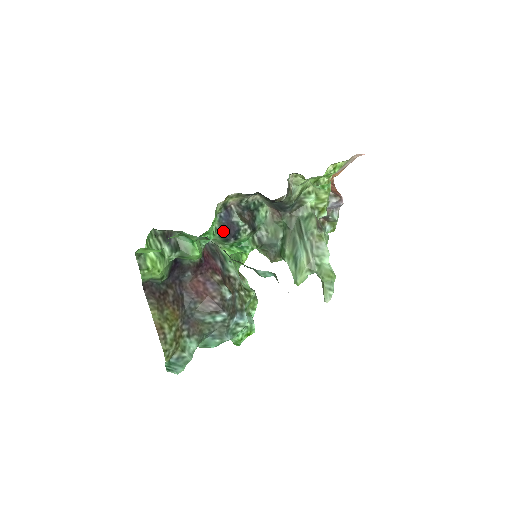
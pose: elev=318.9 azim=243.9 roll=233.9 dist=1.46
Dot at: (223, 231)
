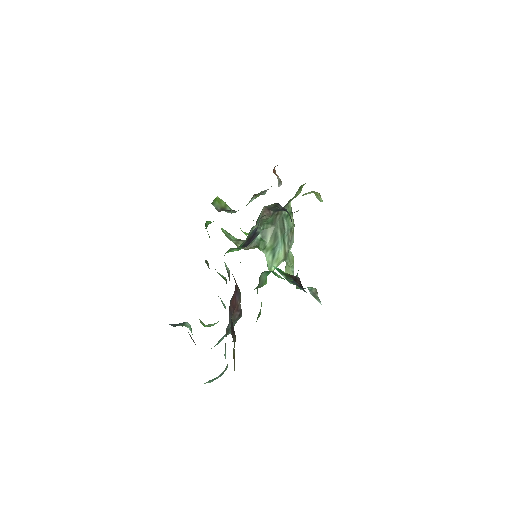
Dot at: (247, 242)
